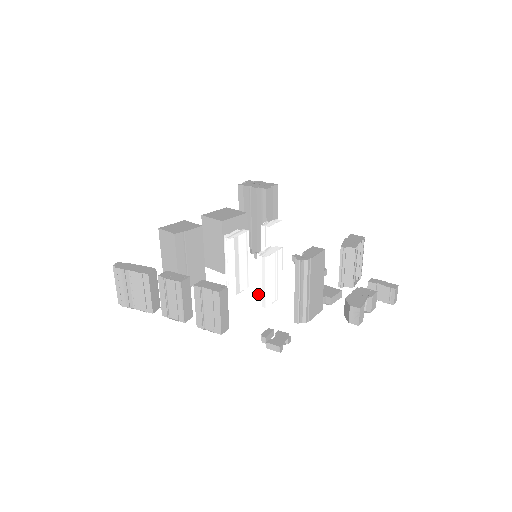
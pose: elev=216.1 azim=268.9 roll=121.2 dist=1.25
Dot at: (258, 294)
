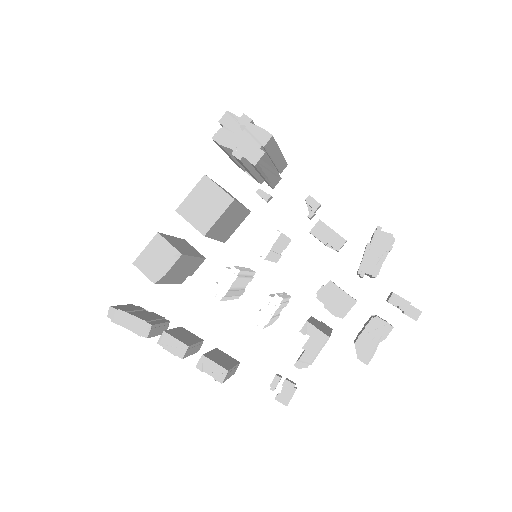
Dot at: occluded
